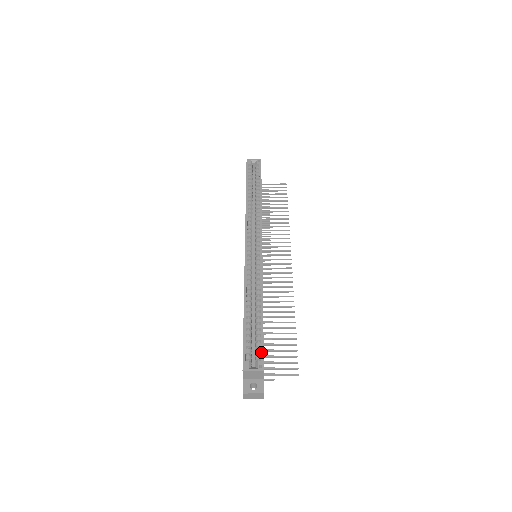
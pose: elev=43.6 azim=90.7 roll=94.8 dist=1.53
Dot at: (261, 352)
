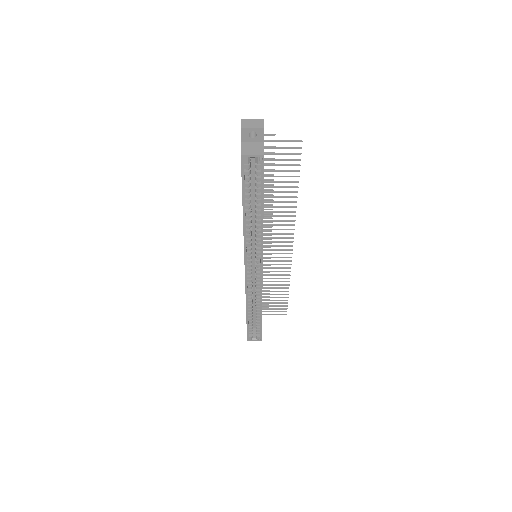
Dot at: (260, 334)
